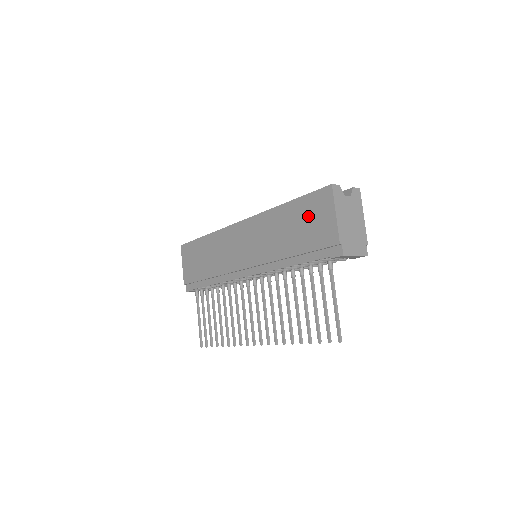
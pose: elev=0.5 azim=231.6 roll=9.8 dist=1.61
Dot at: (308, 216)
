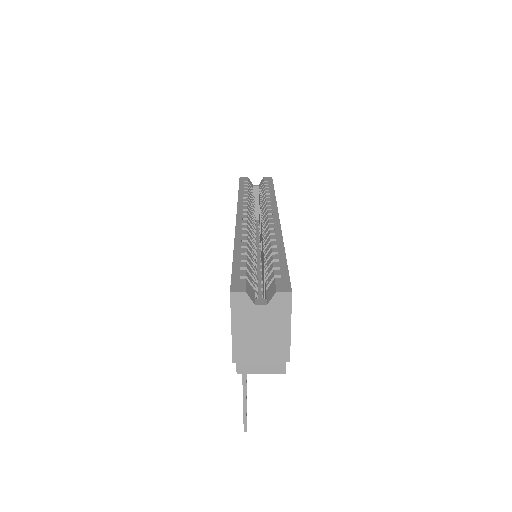
Dot at: occluded
